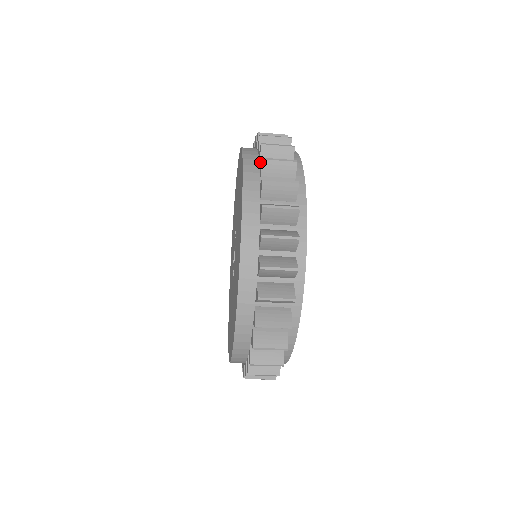
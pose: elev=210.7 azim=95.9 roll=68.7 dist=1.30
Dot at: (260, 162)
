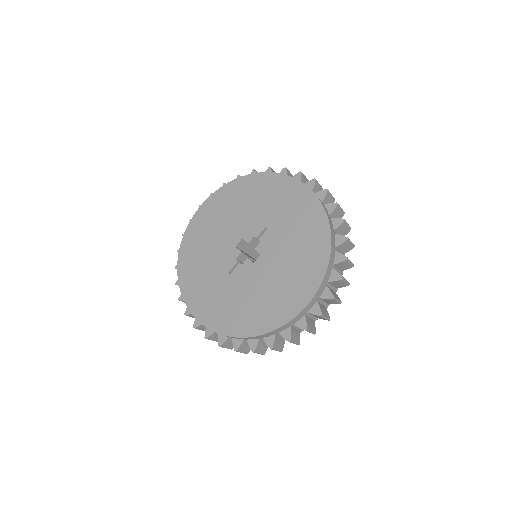
Dot at: (337, 246)
